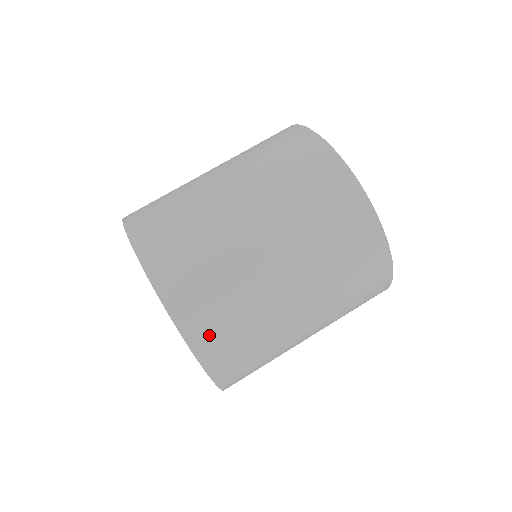
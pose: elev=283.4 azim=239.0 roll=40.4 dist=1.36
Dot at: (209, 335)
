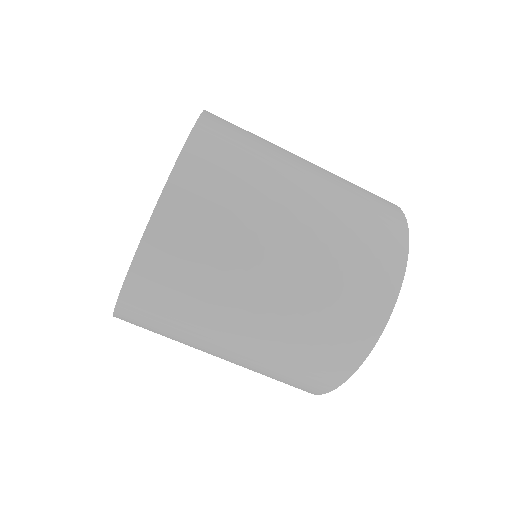
Dot at: (168, 247)
